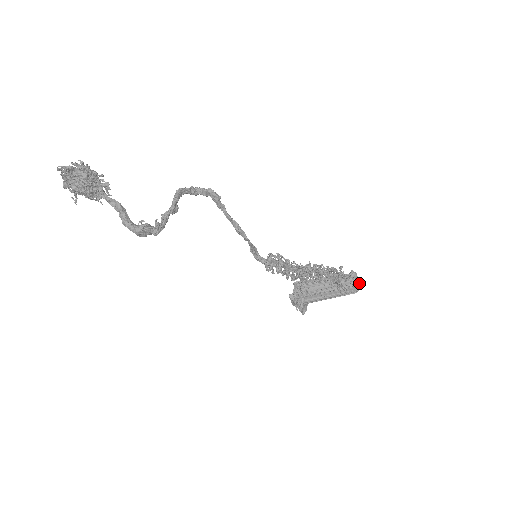
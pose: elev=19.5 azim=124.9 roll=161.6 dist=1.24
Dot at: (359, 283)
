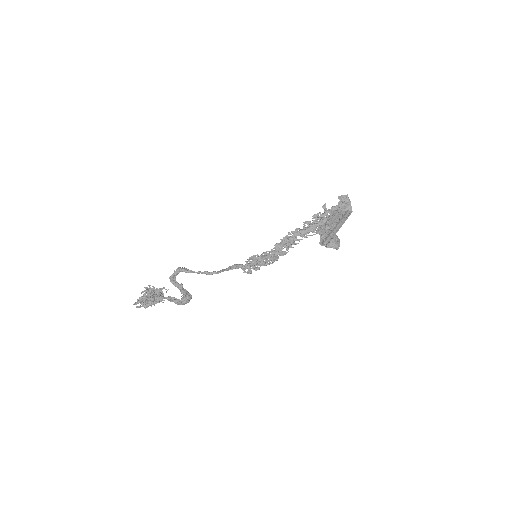
Dot at: (349, 203)
